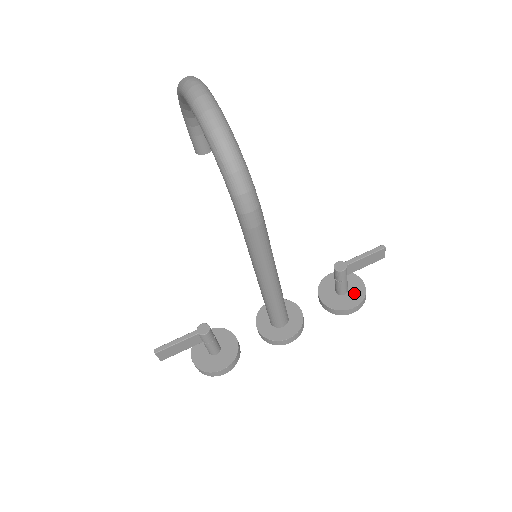
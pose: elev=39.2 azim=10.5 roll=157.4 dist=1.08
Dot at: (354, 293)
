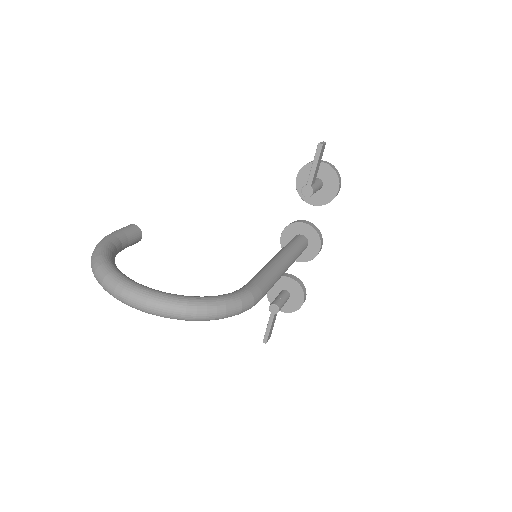
Dot at: (328, 179)
